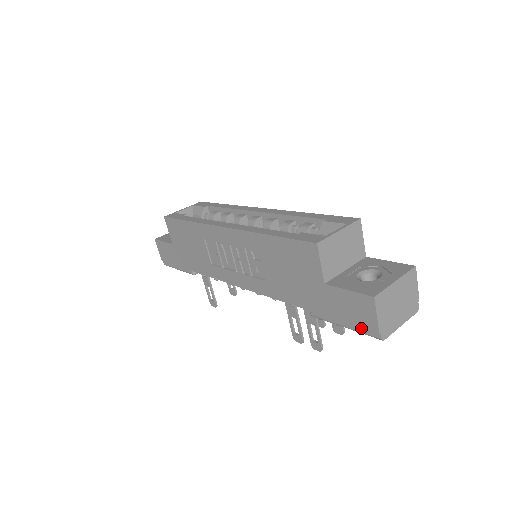
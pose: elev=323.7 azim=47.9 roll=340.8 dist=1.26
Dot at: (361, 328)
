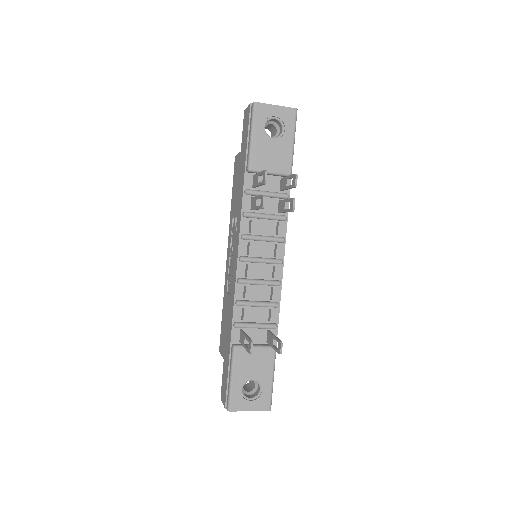
Dot at: (250, 120)
